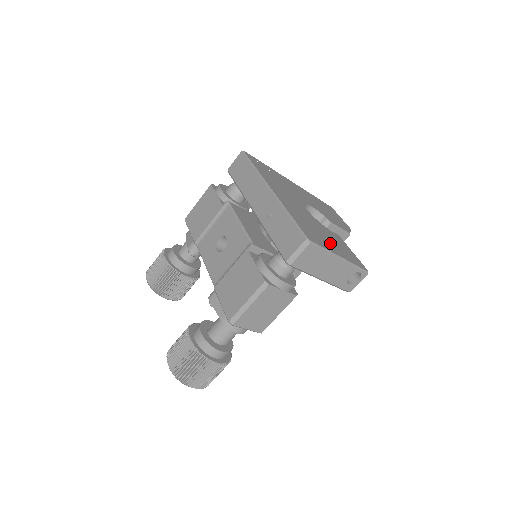
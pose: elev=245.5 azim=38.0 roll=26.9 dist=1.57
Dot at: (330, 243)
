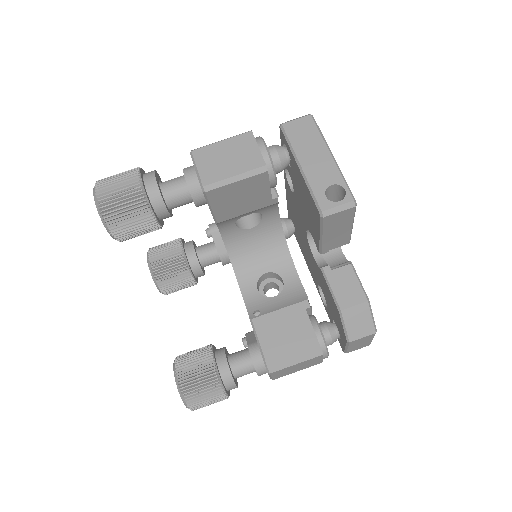
Dot at: occluded
